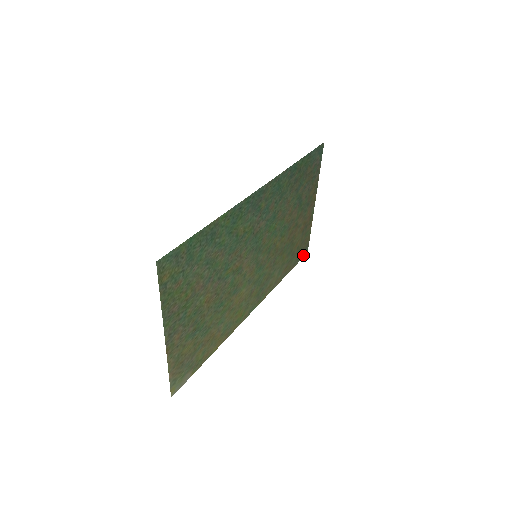
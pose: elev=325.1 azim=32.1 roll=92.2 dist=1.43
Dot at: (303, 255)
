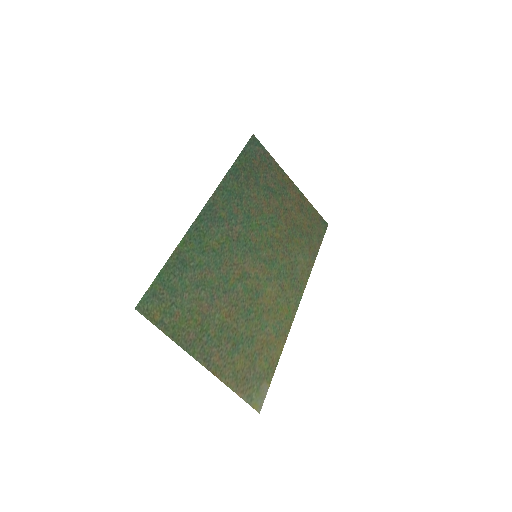
Dot at: (324, 229)
